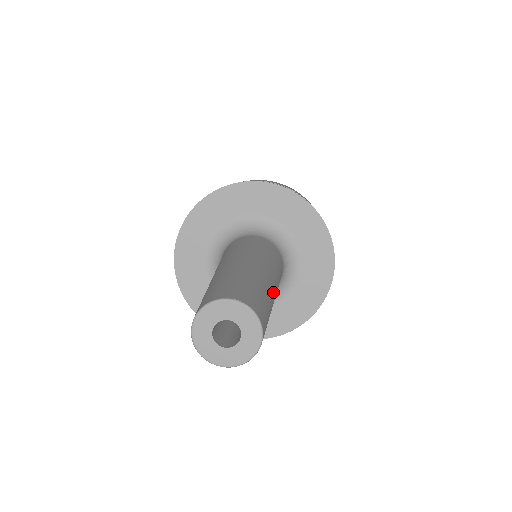
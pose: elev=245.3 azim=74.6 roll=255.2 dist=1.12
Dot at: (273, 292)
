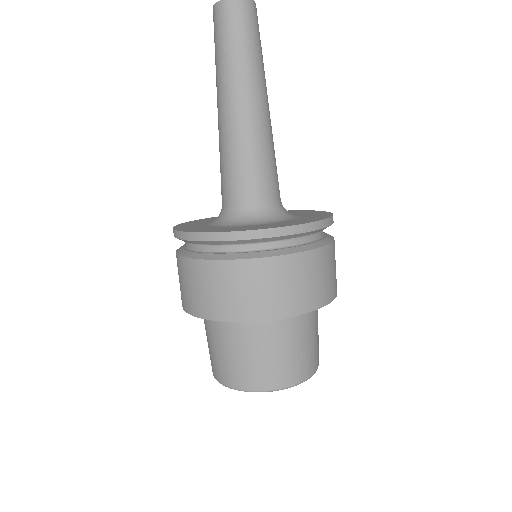
Dot at: (266, 87)
